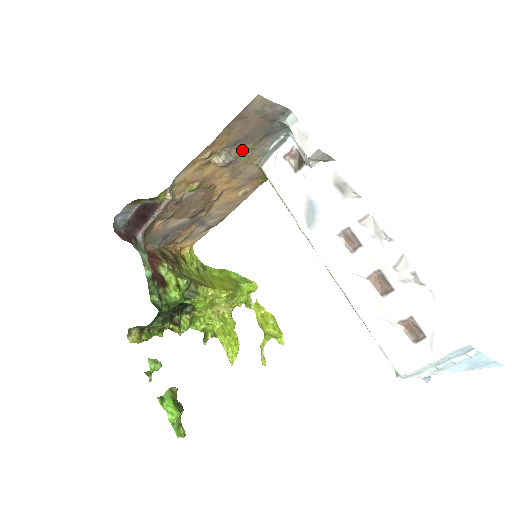
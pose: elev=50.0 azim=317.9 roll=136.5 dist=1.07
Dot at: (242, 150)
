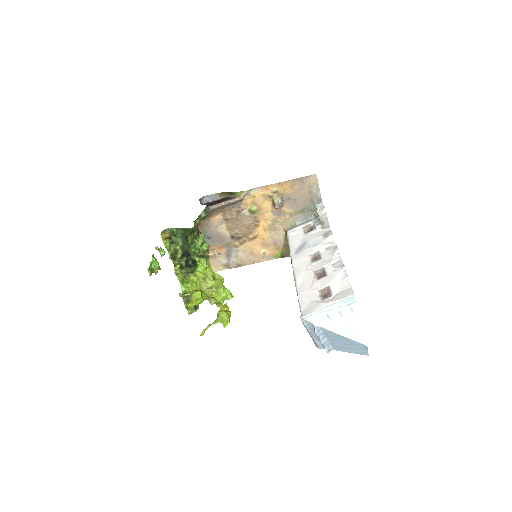
Dot at: (287, 210)
